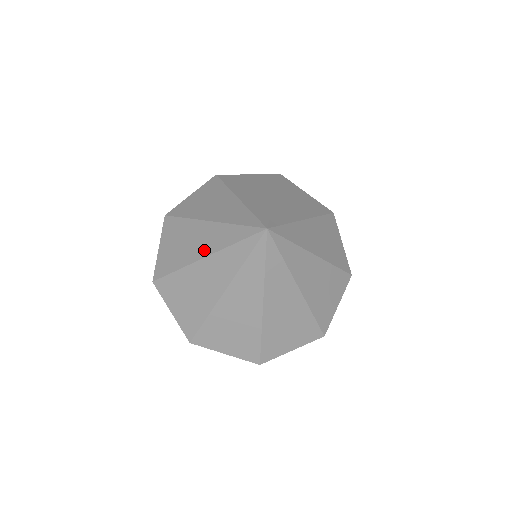
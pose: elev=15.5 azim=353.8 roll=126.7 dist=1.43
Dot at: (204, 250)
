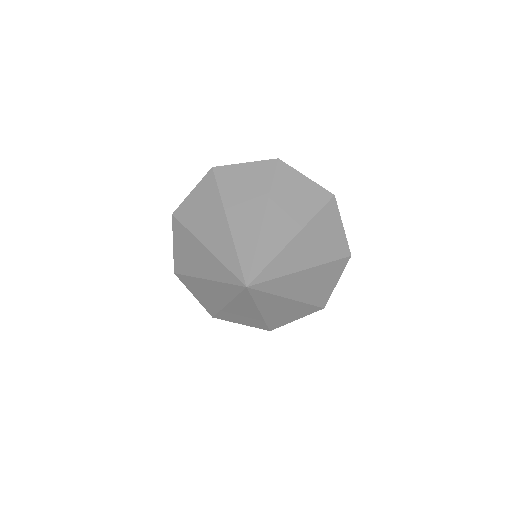
Dot at: (205, 272)
